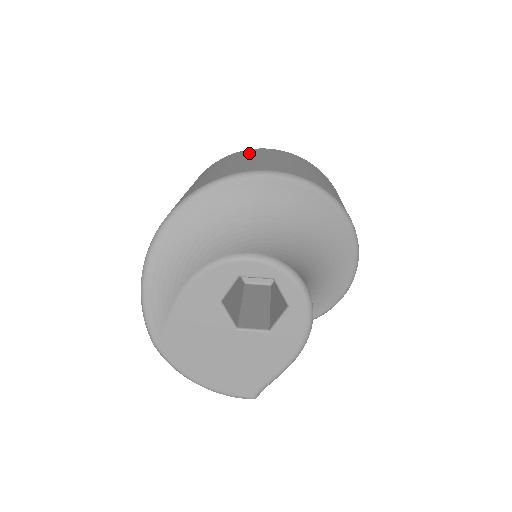
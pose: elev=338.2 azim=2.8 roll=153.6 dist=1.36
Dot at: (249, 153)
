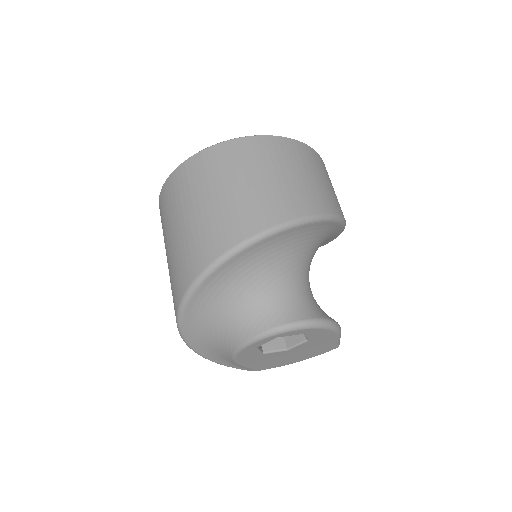
Dot at: (171, 202)
